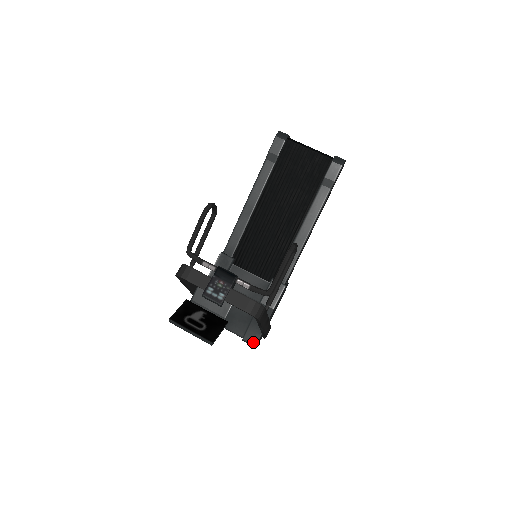
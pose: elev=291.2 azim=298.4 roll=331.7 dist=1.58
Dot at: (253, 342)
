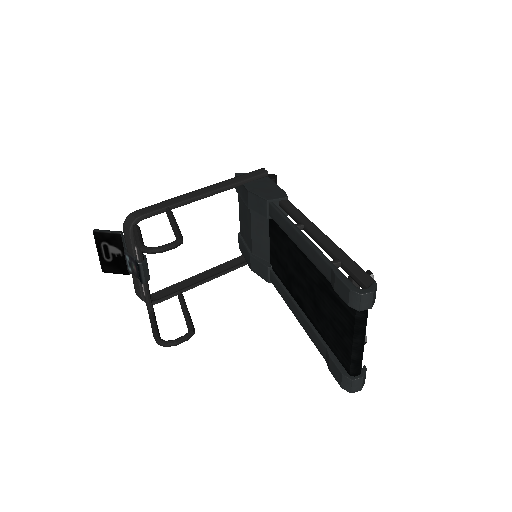
Dot at: (239, 245)
